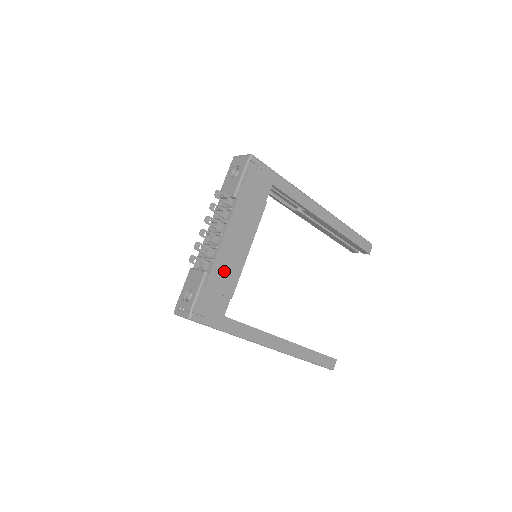
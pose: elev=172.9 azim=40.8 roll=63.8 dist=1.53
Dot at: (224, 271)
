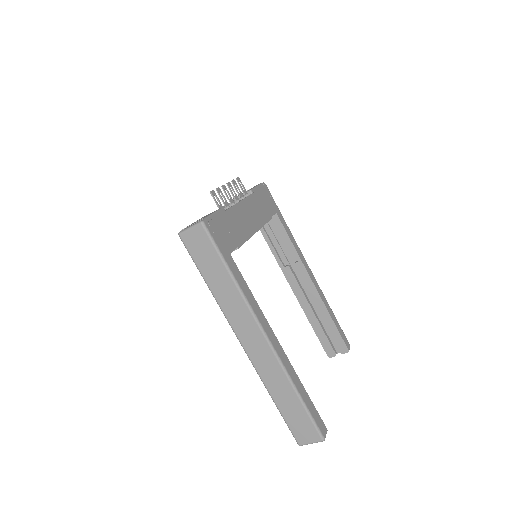
Dot at: (236, 223)
